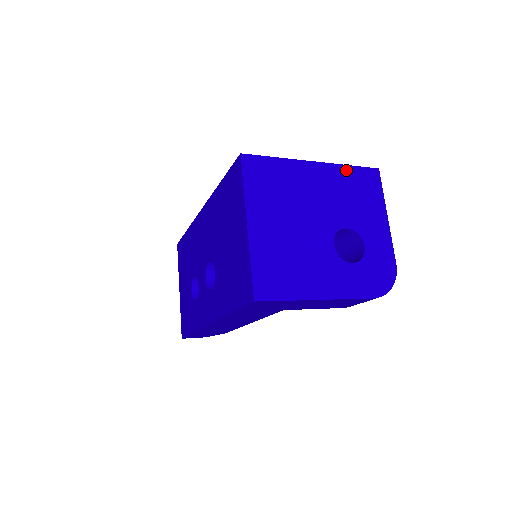
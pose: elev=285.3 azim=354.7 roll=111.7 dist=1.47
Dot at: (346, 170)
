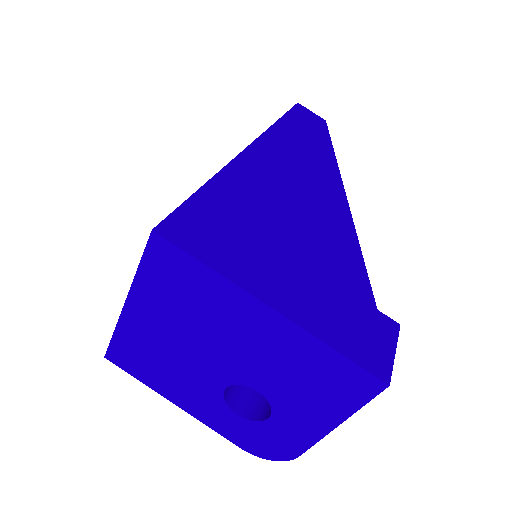
Dot at: (320, 349)
